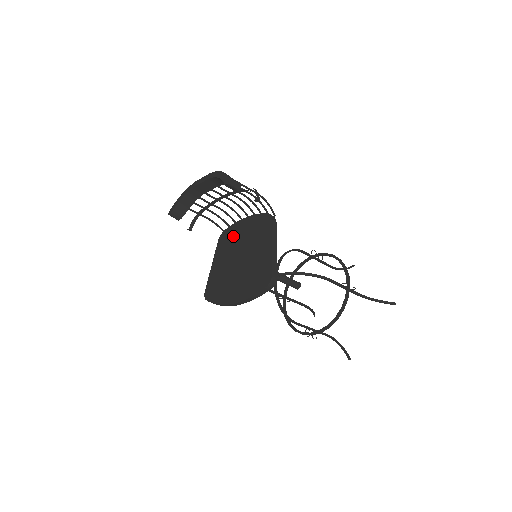
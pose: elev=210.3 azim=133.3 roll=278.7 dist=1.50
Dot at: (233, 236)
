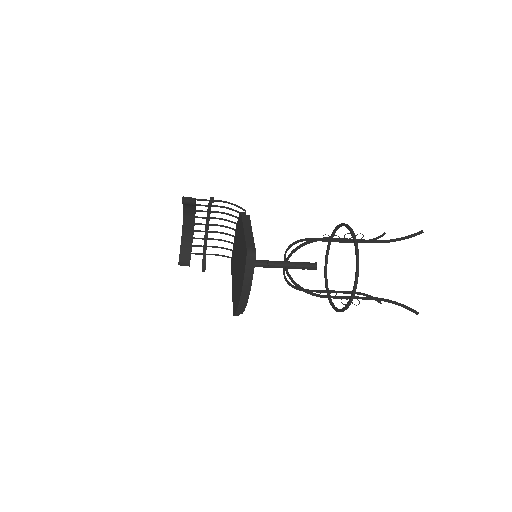
Dot at: (234, 253)
